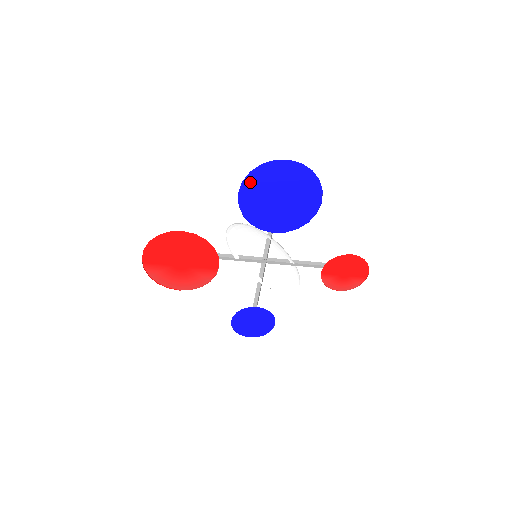
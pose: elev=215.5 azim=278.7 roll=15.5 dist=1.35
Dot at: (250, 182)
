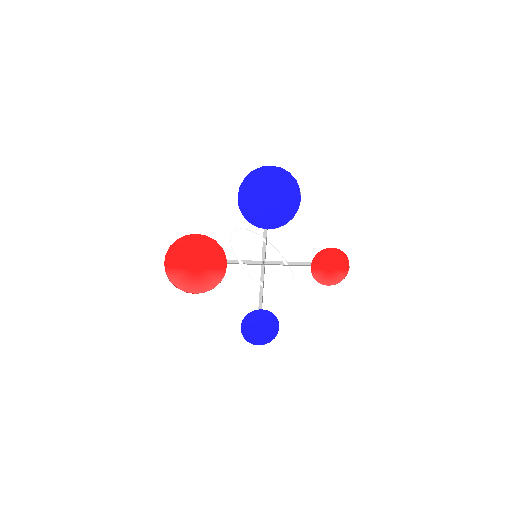
Dot at: (246, 186)
